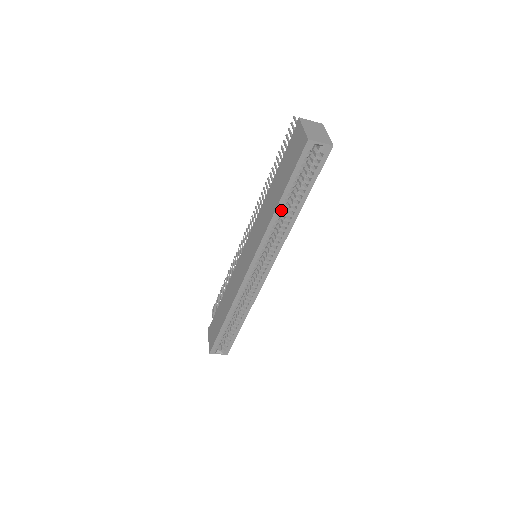
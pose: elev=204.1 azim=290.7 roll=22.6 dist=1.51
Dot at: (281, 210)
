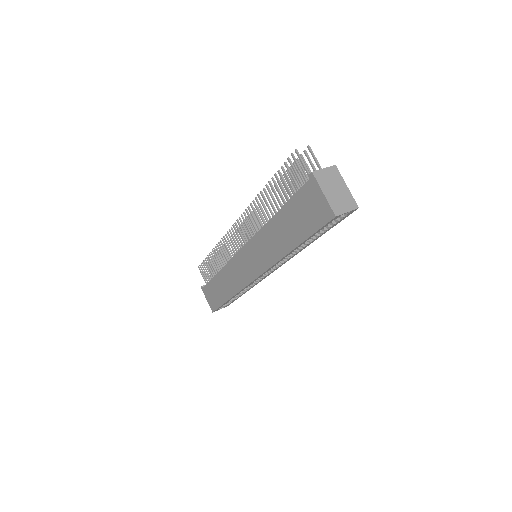
Dot at: occluded
